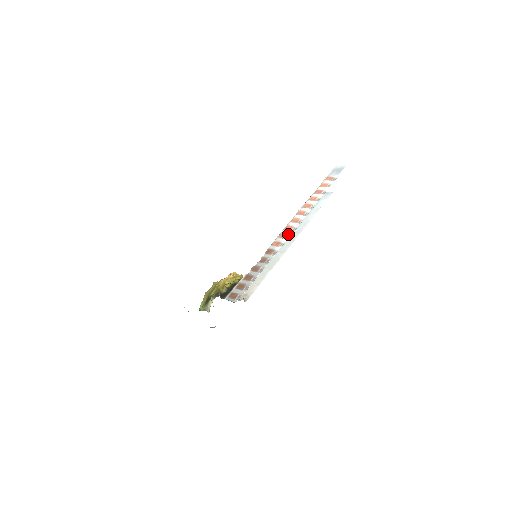
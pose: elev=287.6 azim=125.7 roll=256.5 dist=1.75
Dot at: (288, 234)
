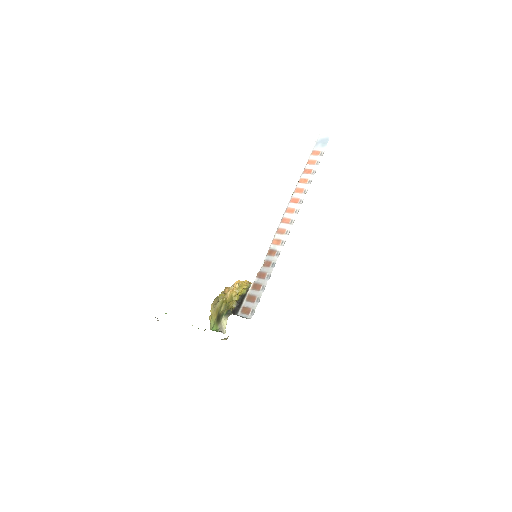
Dot at: (287, 229)
